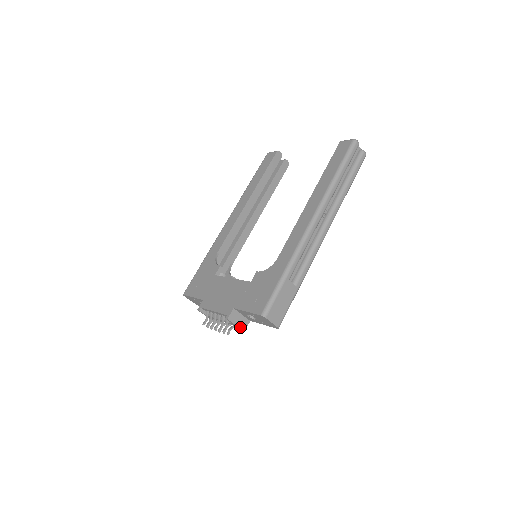
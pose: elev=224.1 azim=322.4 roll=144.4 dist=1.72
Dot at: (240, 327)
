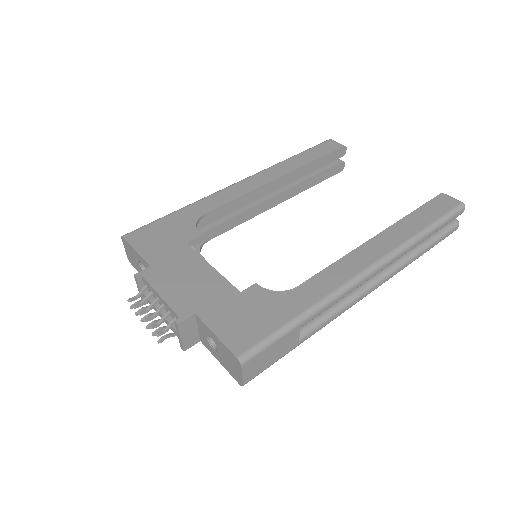
Dot at: (183, 343)
